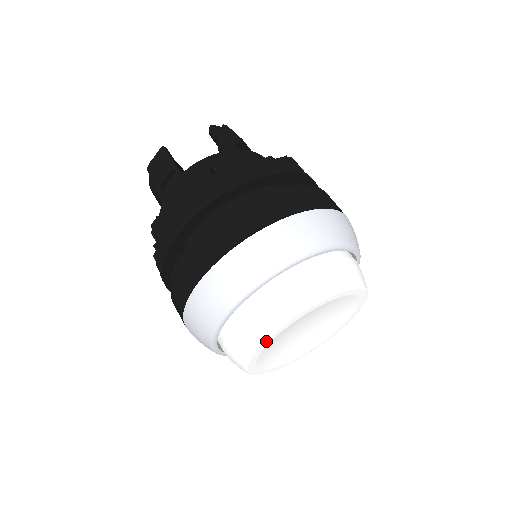
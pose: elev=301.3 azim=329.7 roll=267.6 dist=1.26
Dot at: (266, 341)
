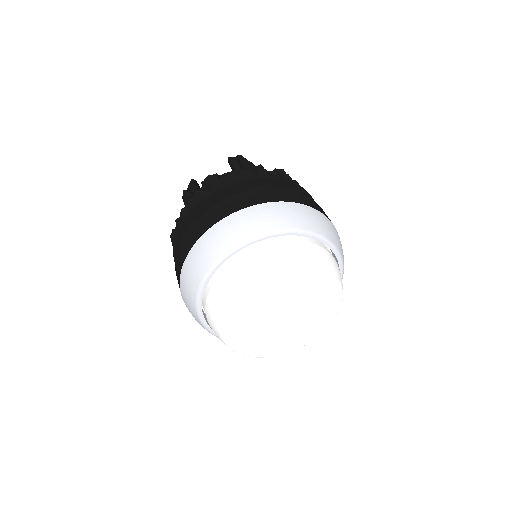
Dot at: (225, 313)
